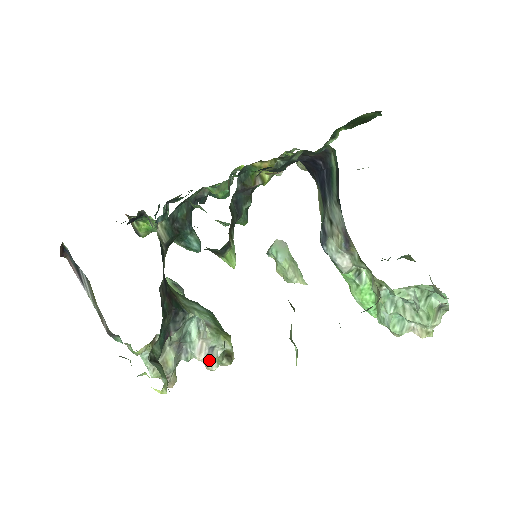
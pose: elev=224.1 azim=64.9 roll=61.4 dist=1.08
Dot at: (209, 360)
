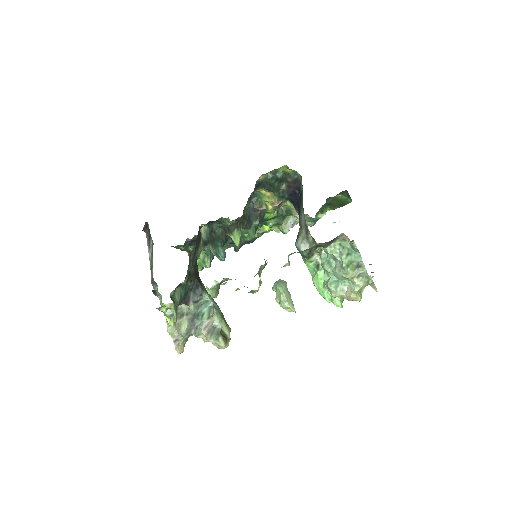
Dot at: (210, 333)
